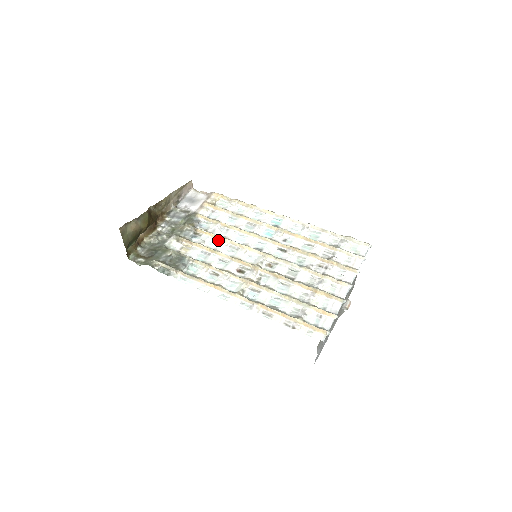
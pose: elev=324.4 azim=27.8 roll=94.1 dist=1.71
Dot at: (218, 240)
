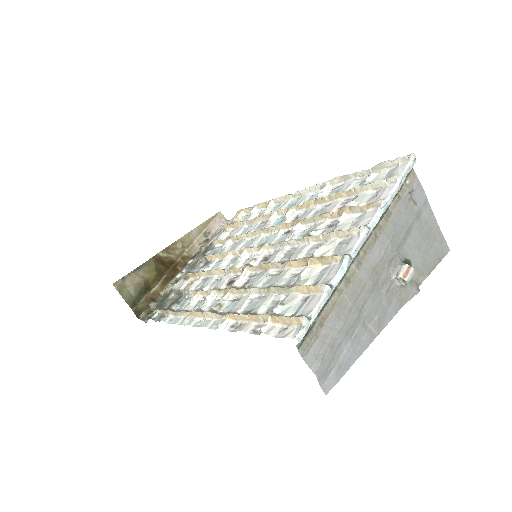
Dot at: occluded
